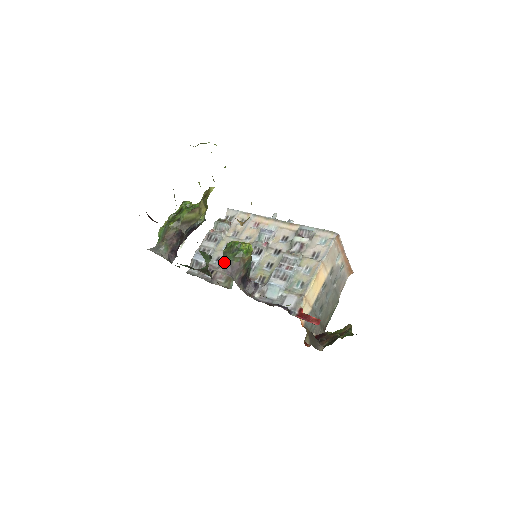
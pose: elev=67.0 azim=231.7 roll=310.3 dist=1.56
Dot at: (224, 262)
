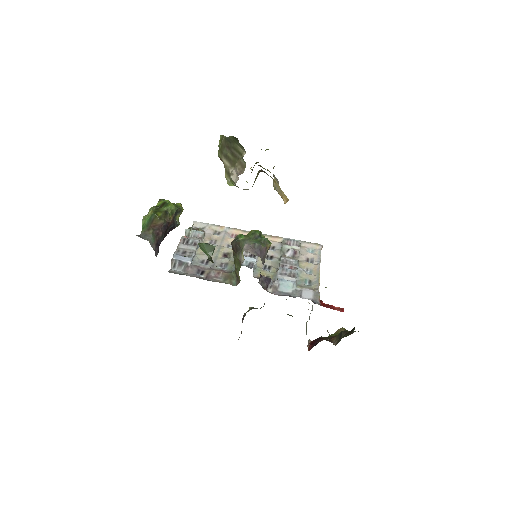
Dot at: (252, 245)
